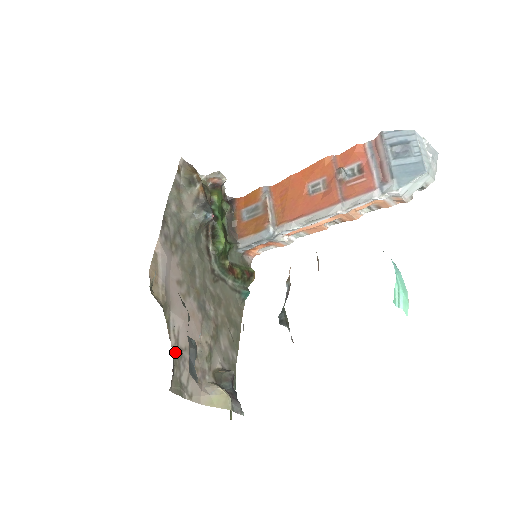
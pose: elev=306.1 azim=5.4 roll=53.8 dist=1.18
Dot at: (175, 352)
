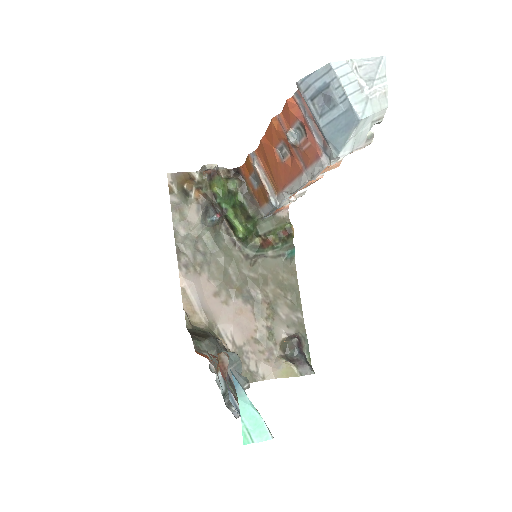
Dot at: occluded
